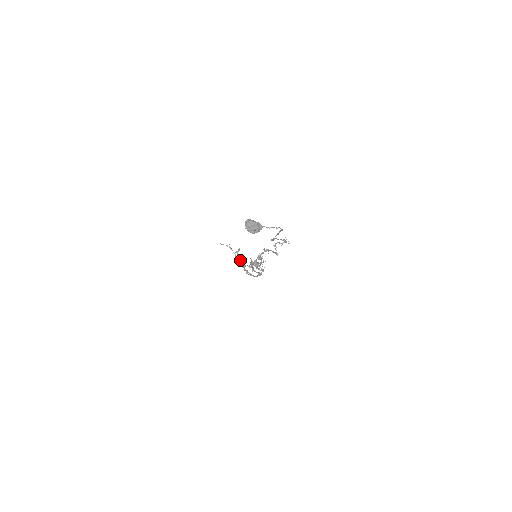
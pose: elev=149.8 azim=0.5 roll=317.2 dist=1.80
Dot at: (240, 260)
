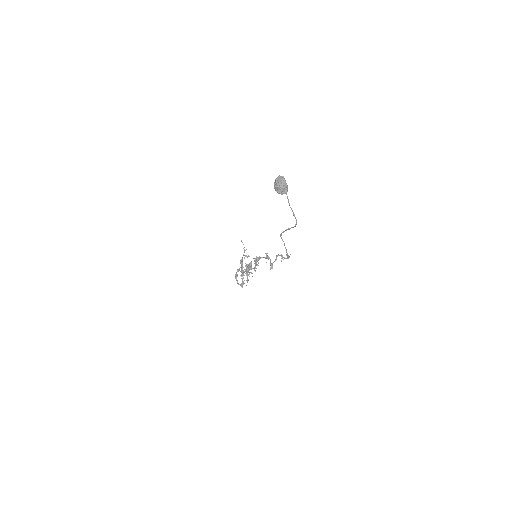
Dot at: (241, 264)
